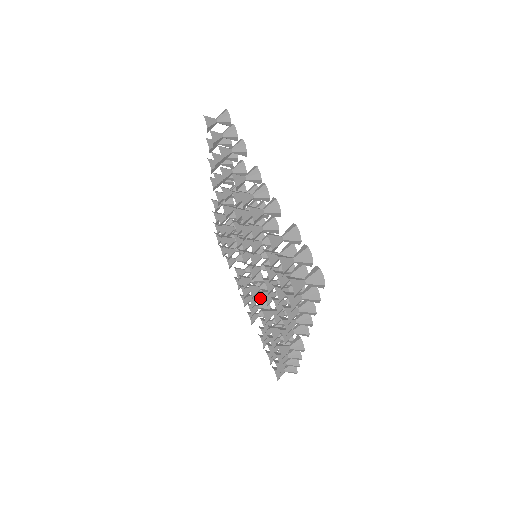
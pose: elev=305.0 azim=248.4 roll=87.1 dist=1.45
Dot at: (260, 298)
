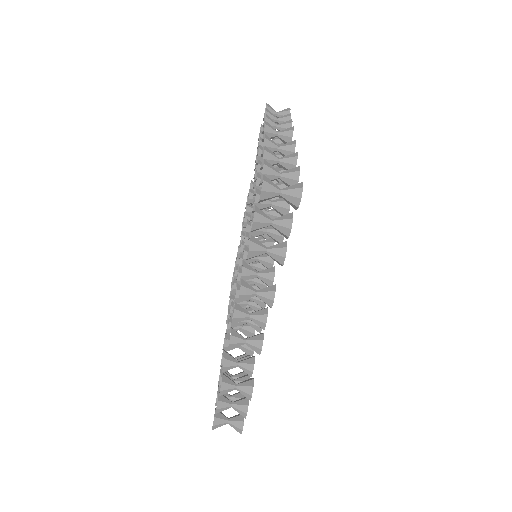
Dot at: occluded
